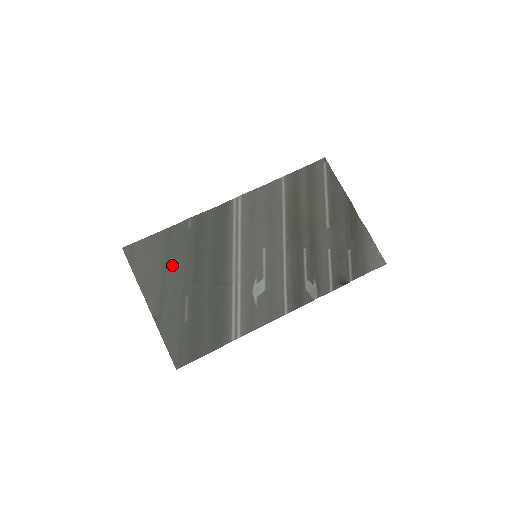
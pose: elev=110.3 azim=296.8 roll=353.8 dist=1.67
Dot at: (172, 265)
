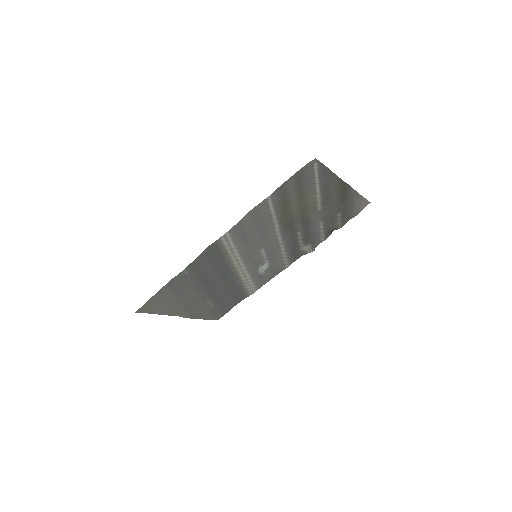
Dot at: (185, 295)
